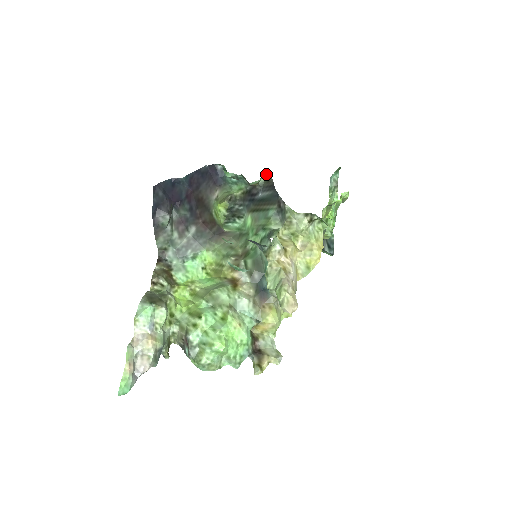
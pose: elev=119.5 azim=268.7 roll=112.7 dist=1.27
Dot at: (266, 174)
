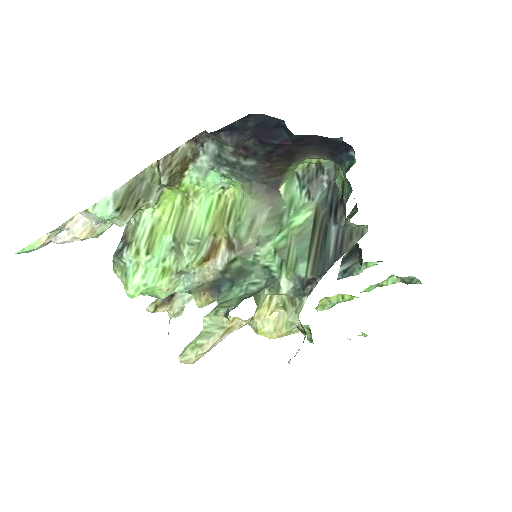
Dot at: (364, 226)
